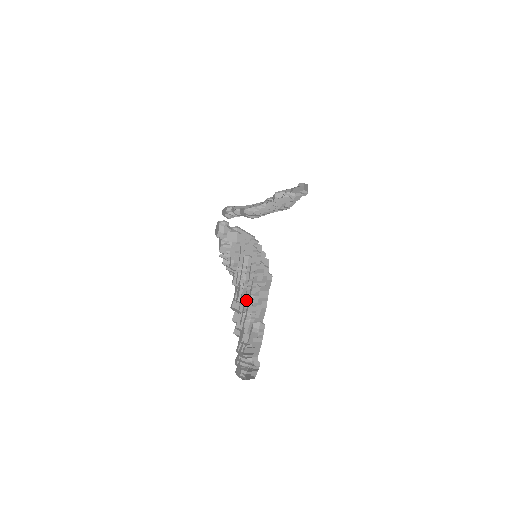
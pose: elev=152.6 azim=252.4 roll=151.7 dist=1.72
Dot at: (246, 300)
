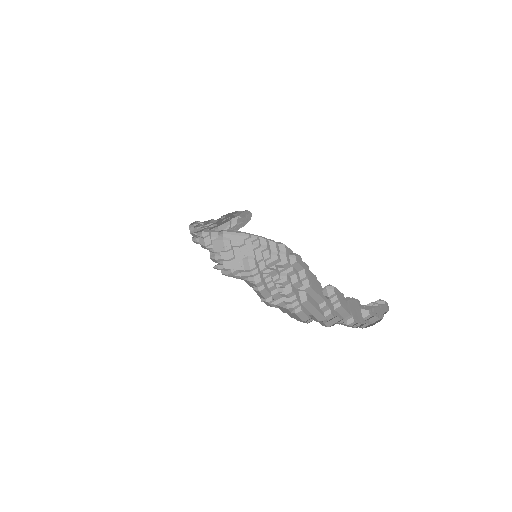
Dot at: (275, 296)
